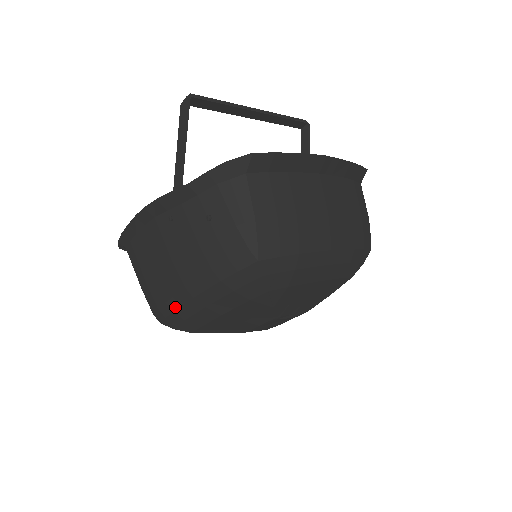
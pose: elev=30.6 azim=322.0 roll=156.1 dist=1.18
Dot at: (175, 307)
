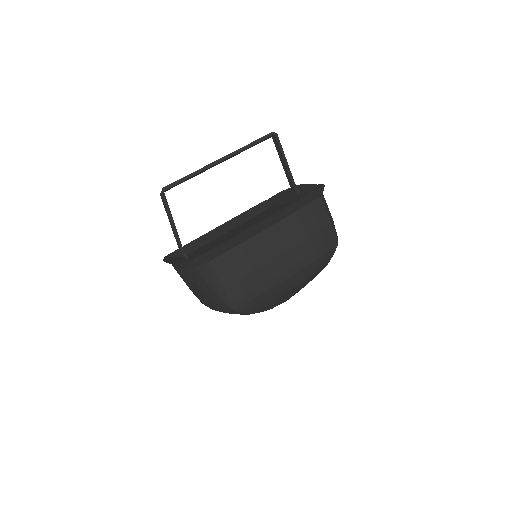
Dot at: occluded
